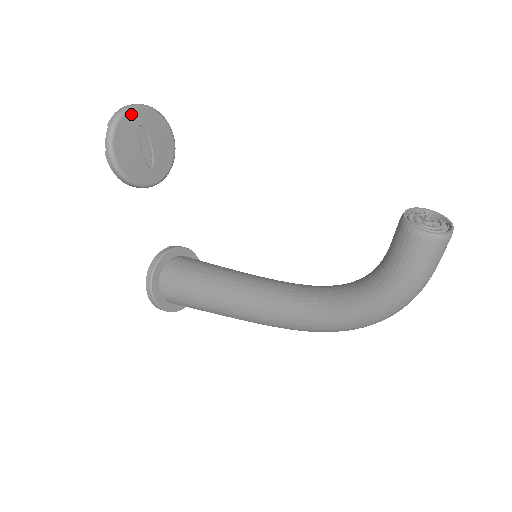
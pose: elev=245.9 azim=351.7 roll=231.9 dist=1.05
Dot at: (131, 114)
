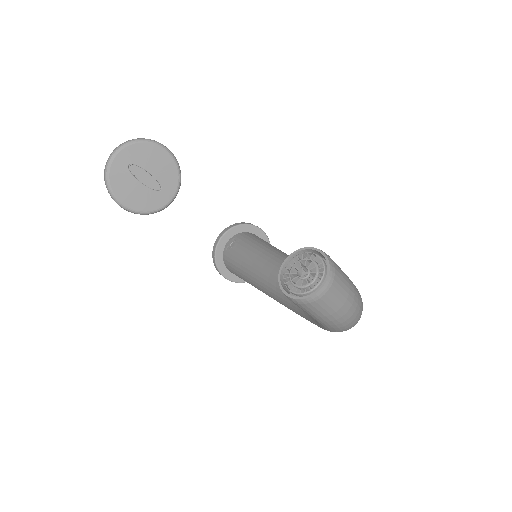
Dot at: (115, 164)
